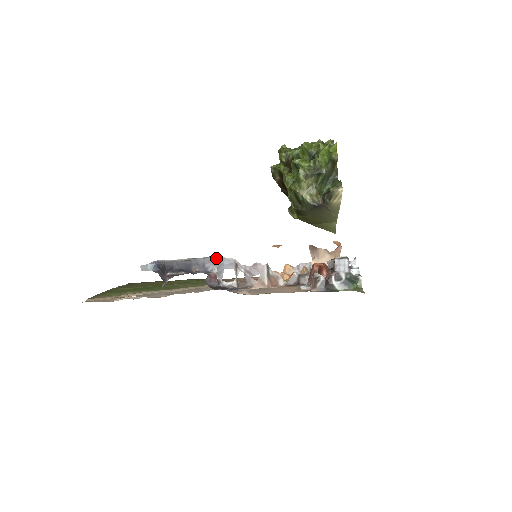
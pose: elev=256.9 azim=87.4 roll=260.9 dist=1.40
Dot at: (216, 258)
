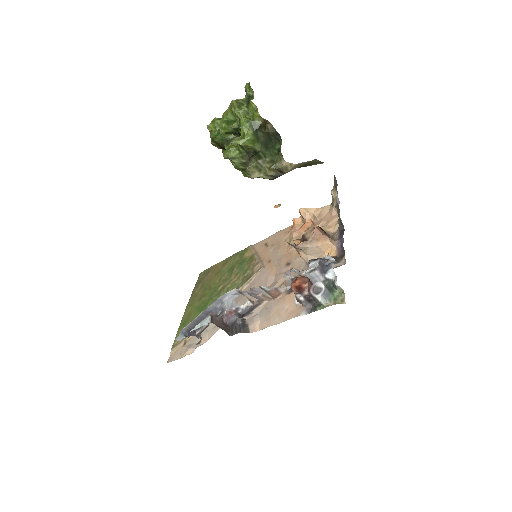
Dot at: (221, 298)
